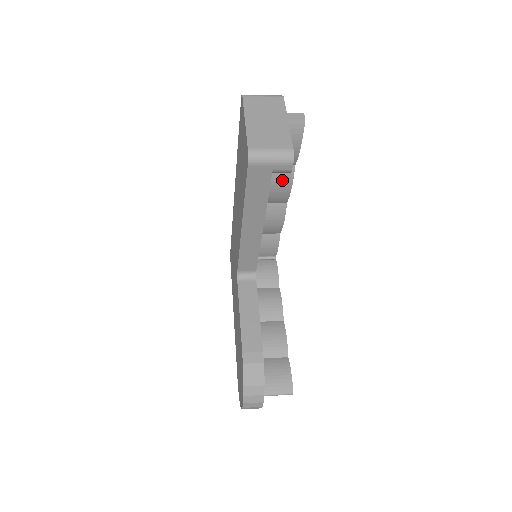
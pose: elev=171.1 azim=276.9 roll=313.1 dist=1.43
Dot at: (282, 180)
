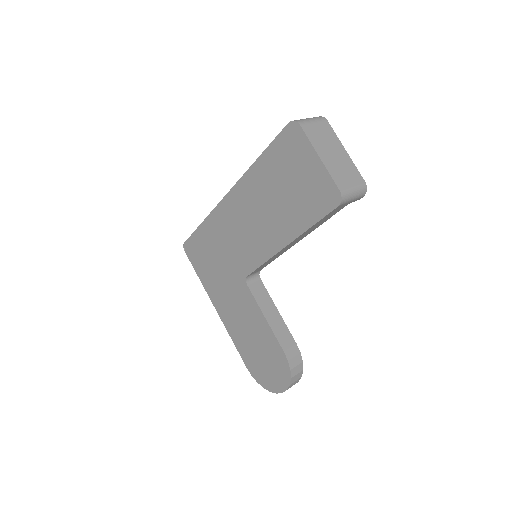
Dot at: occluded
